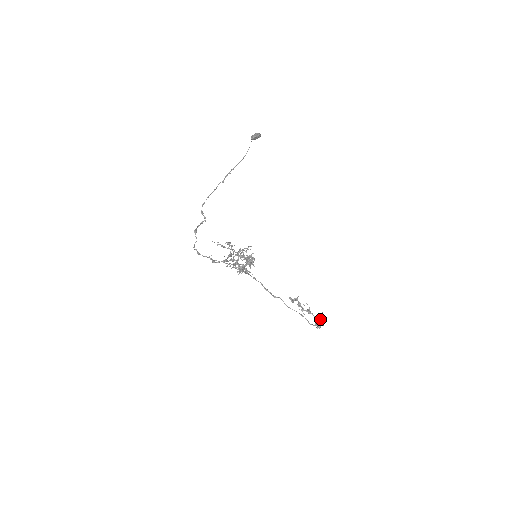
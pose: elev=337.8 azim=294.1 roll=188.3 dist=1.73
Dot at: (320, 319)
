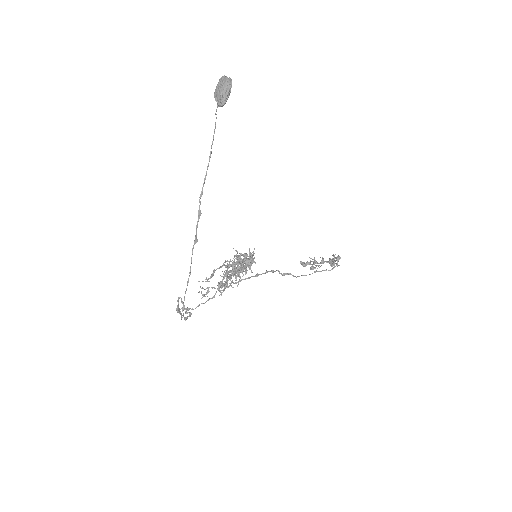
Dot at: (335, 258)
